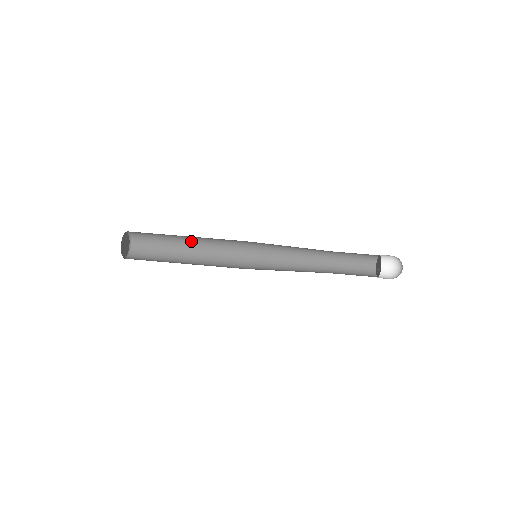
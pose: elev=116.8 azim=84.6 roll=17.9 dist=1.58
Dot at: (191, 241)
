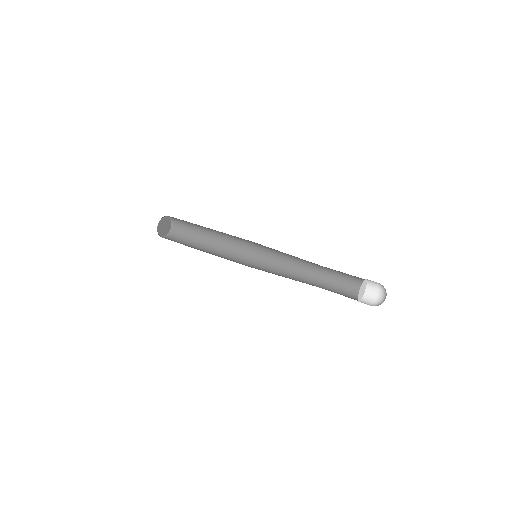
Dot at: (213, 239)
